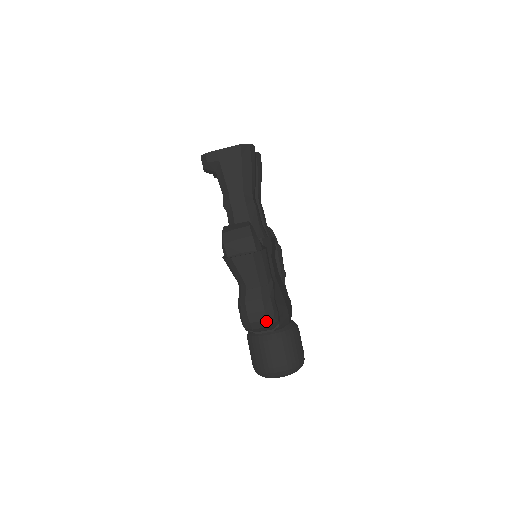
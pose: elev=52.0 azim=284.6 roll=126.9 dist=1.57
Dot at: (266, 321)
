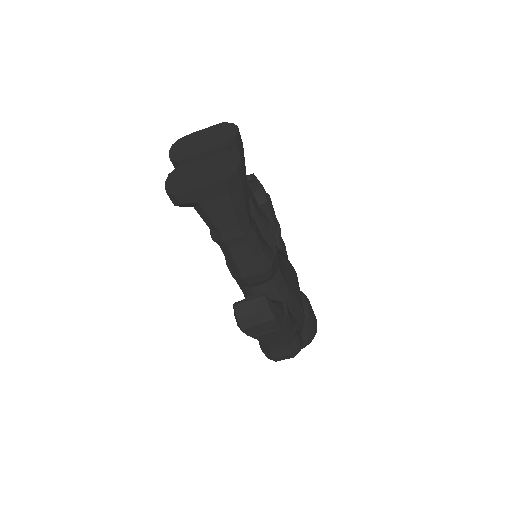
Dot at: (293, 357)
